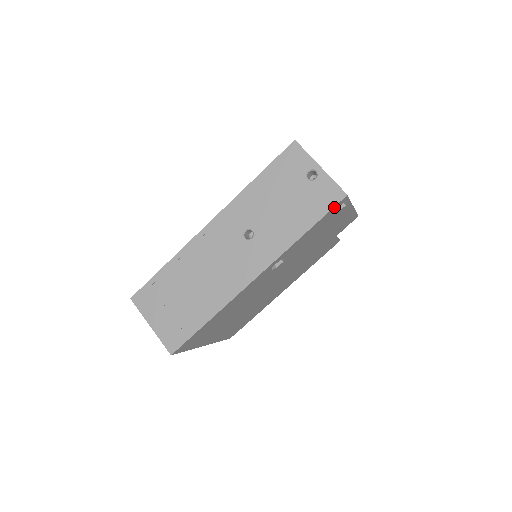
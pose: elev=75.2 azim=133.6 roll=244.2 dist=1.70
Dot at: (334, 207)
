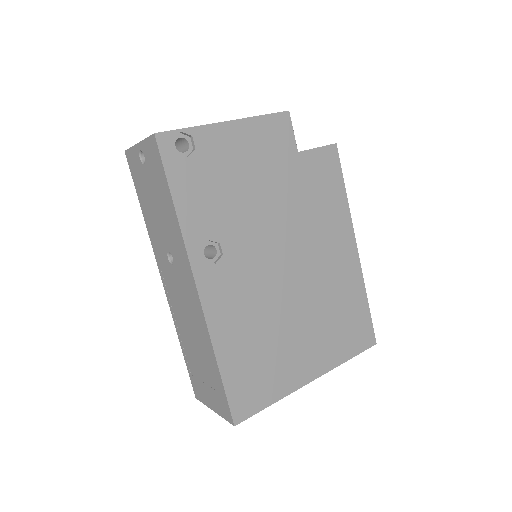
Dot at: (162, 156)
